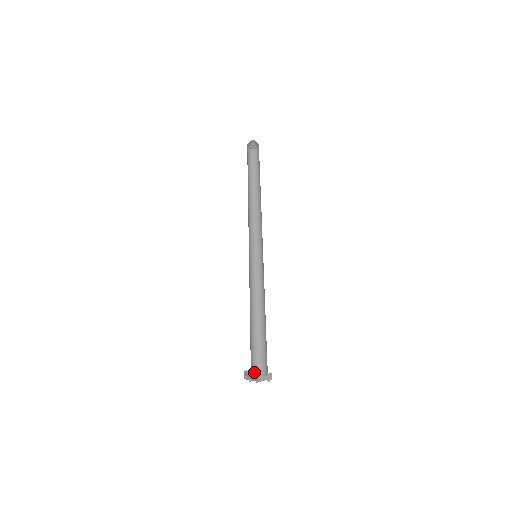
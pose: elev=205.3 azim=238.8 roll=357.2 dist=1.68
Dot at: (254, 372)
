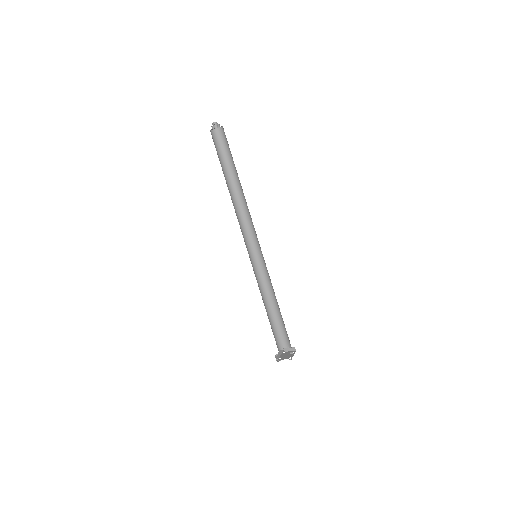
Dot at: (280, 348)
